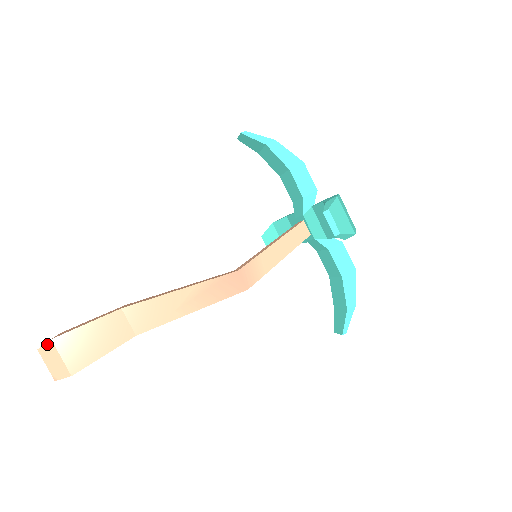
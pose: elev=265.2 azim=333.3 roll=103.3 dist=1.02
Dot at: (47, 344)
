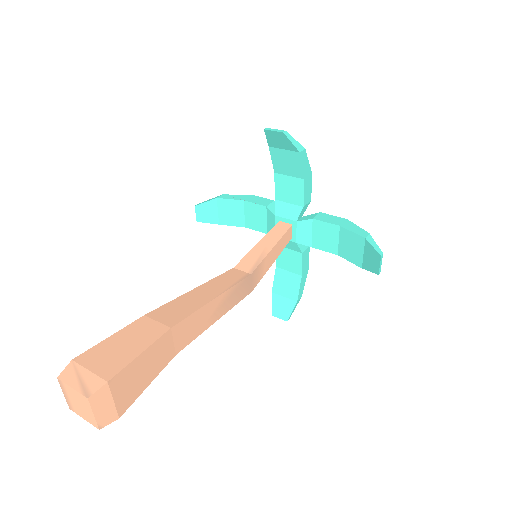
Dot at: (101, 389)
